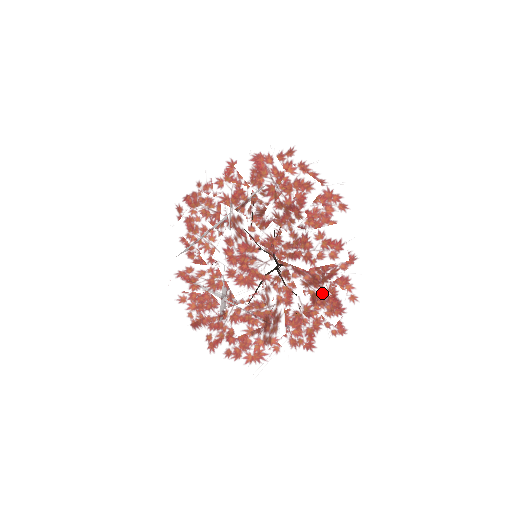
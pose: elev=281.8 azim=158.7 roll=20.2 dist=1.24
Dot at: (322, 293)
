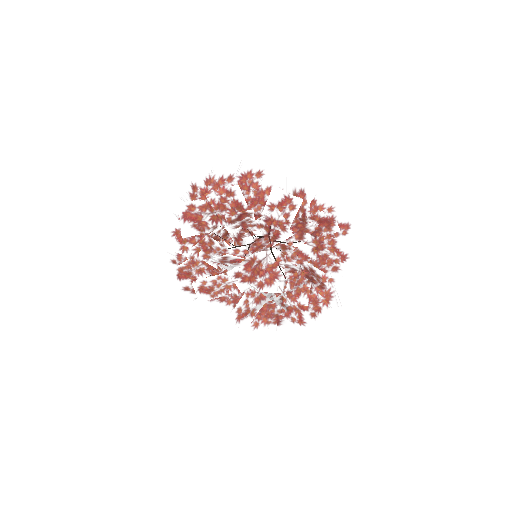
Dot at: (313, 230)
